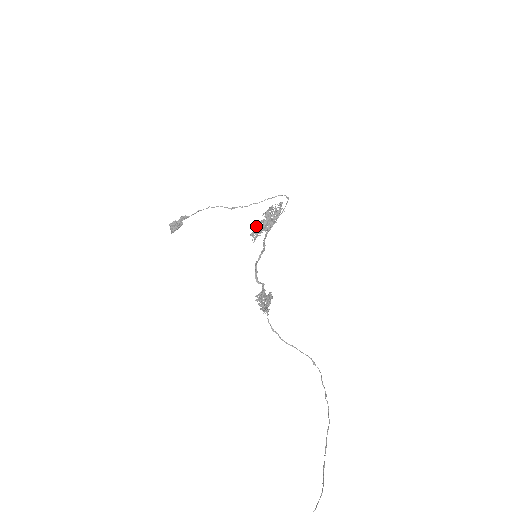
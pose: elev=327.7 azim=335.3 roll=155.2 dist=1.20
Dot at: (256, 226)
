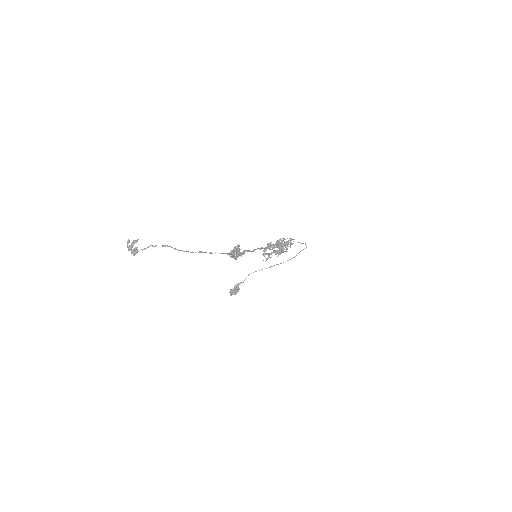
Dot at: occluded
